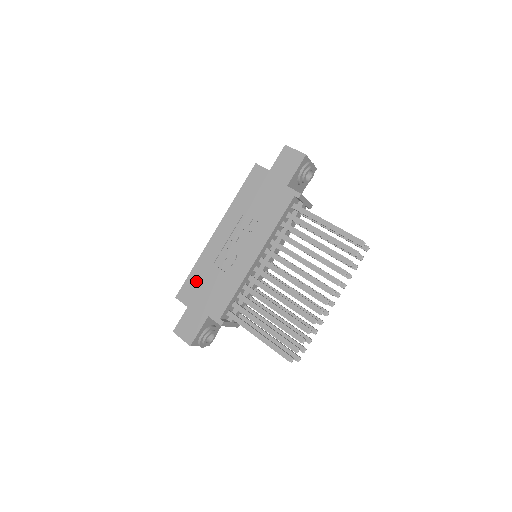
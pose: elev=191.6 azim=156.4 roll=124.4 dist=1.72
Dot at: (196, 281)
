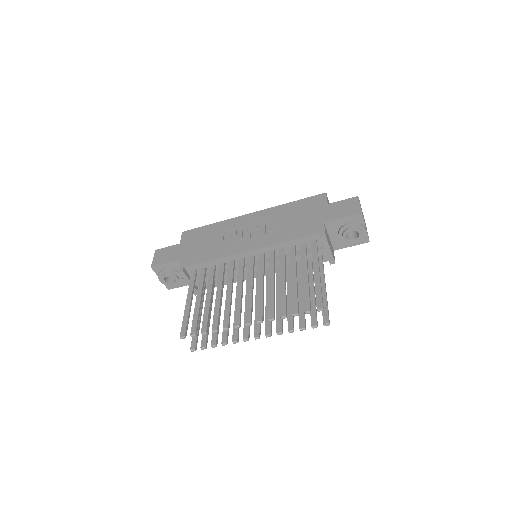
Dot at: (203, 233)
